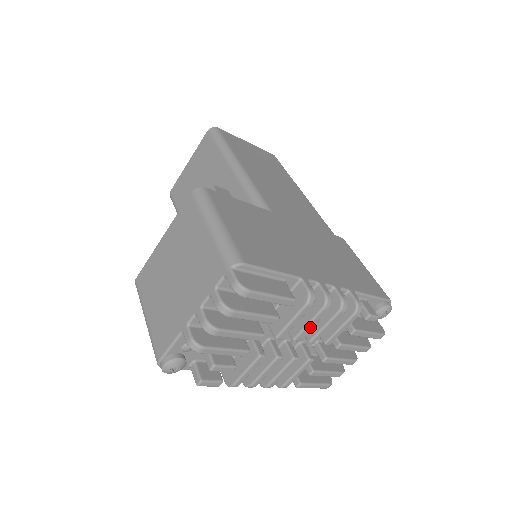
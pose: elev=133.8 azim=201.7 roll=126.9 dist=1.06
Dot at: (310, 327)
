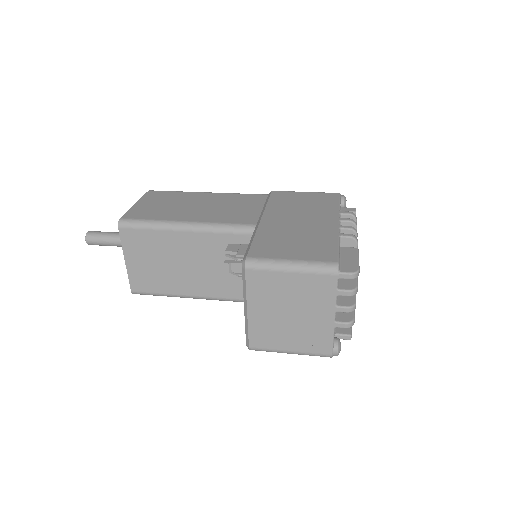
Dot at: occluded
